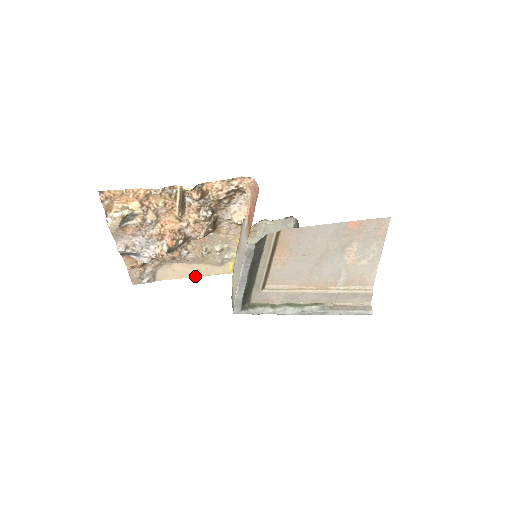
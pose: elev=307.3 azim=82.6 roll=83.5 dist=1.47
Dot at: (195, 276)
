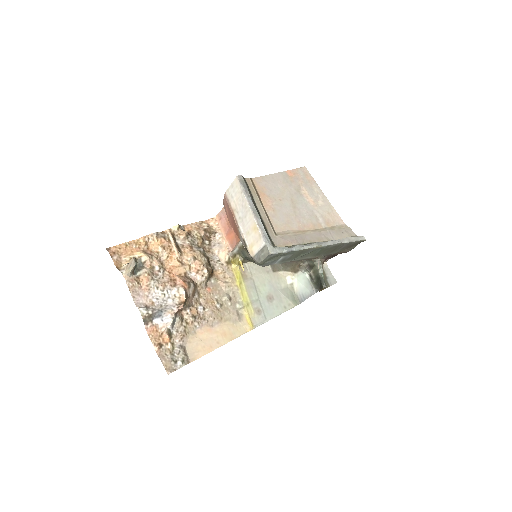
Dot at: (224, 343)
